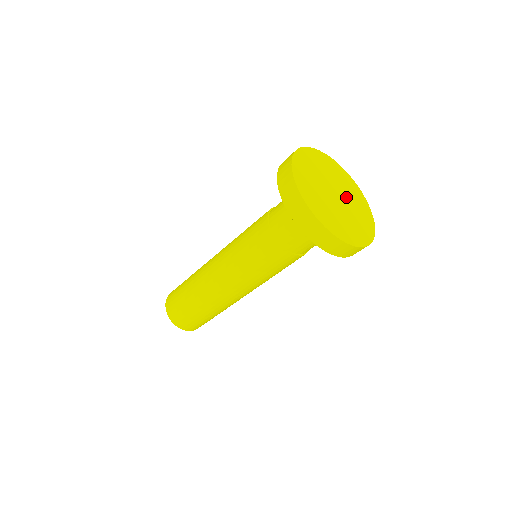
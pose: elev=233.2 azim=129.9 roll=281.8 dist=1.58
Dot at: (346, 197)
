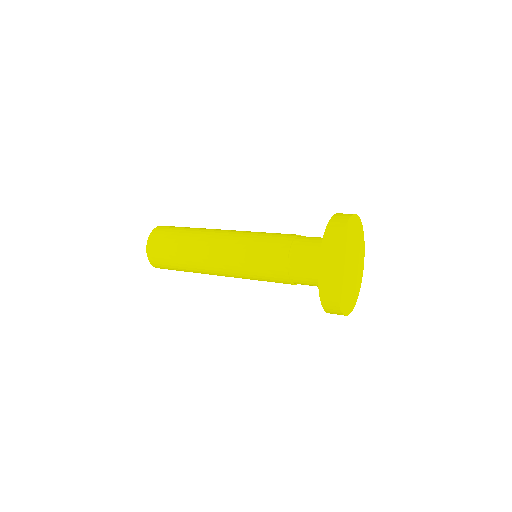
Dot at: (356, 257)
